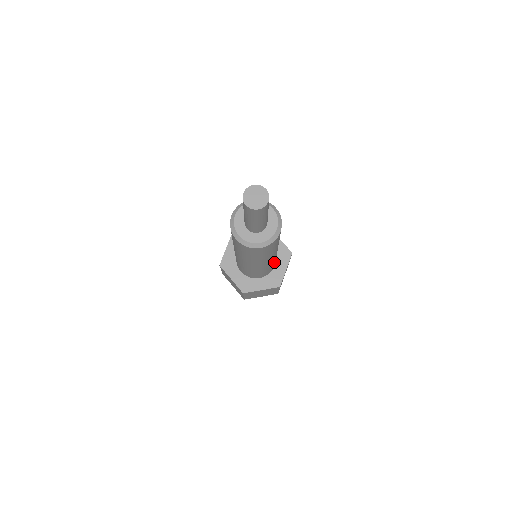
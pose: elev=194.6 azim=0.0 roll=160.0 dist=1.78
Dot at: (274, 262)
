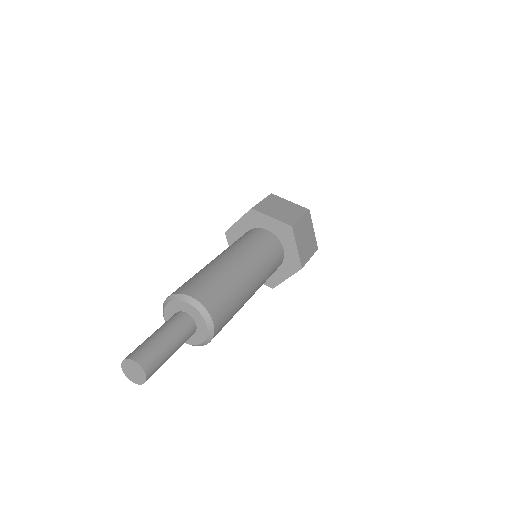
Dot at: occluded
